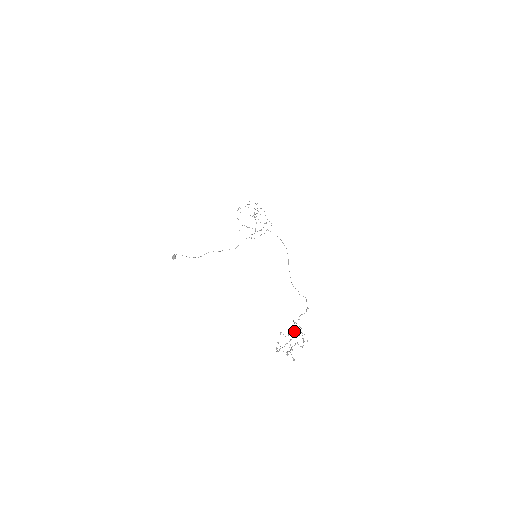
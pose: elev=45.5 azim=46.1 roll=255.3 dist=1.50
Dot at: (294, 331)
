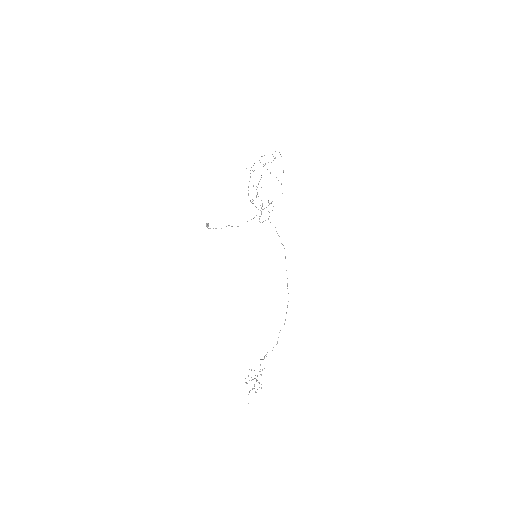
Dot at: occluded
